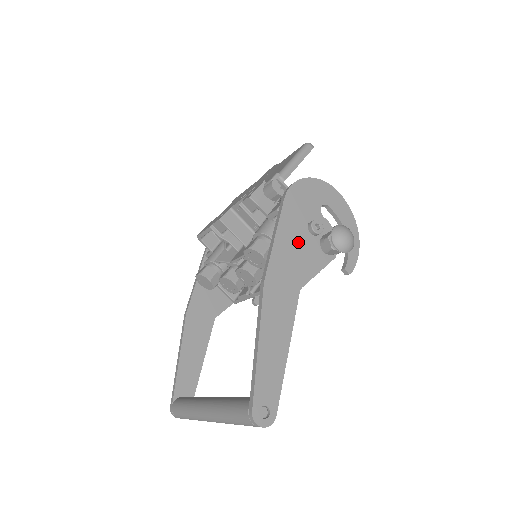
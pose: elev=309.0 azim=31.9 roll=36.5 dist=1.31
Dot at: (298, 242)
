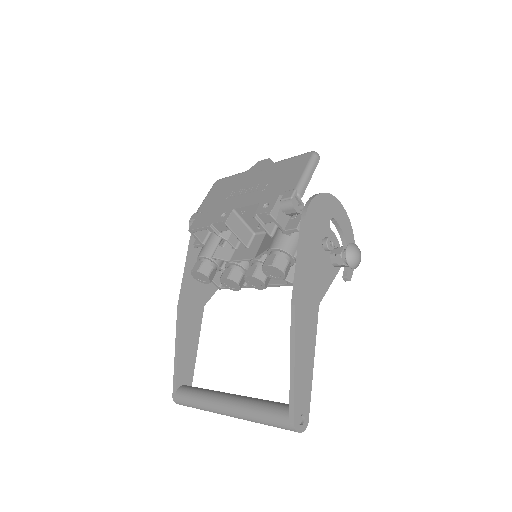
Dot at: (316, 260)
